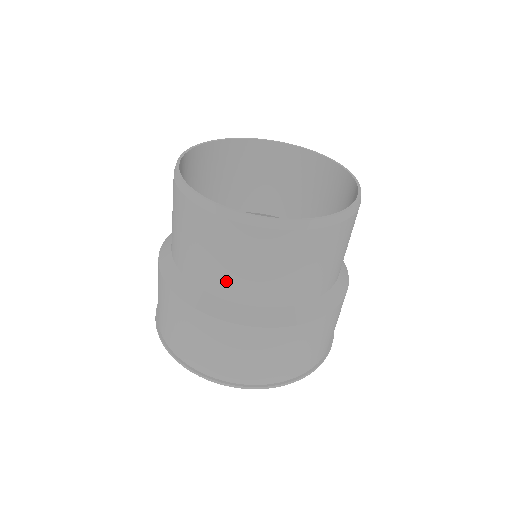
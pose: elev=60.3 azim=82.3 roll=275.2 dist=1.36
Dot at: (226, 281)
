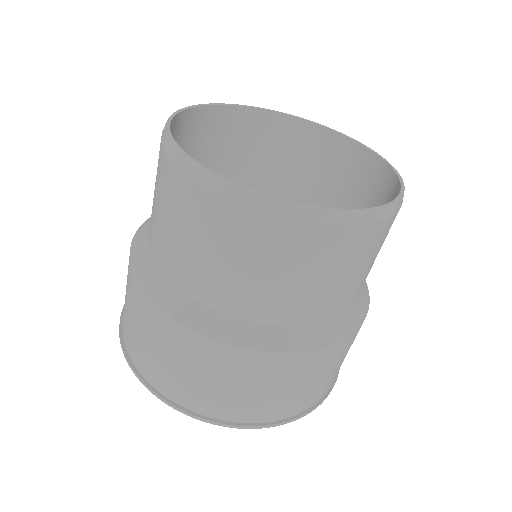
Dot at: (238, 292)
